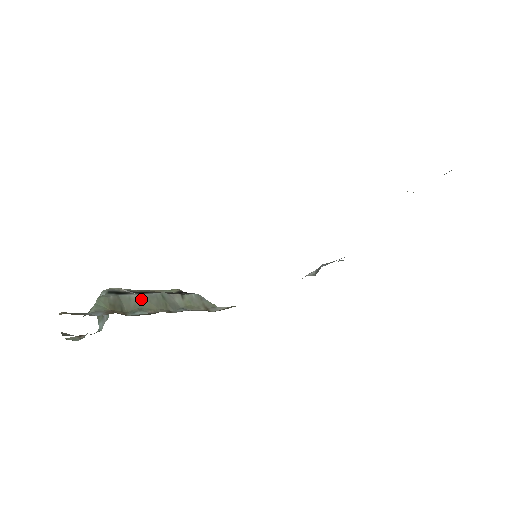
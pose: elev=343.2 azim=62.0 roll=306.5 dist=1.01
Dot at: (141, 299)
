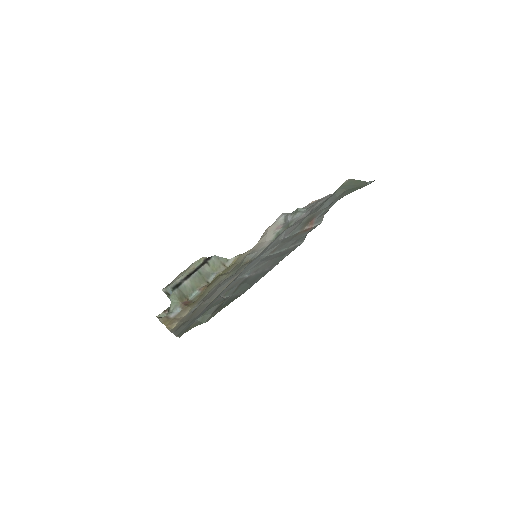
Dot at: (190, 283)
